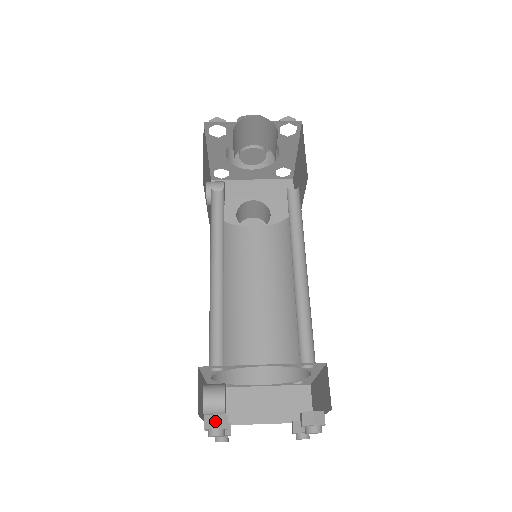
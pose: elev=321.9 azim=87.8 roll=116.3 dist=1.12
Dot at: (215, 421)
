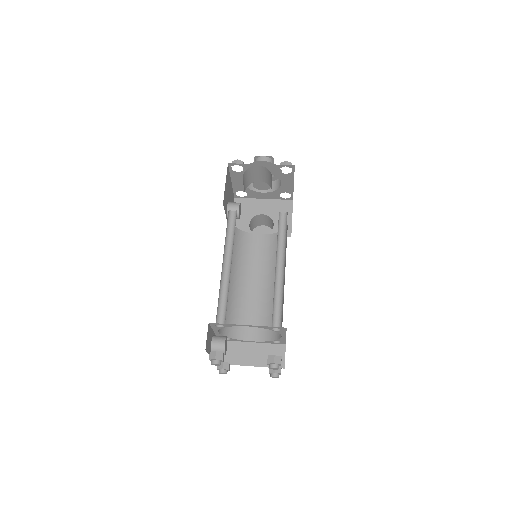
Dot at: (215, 355)
